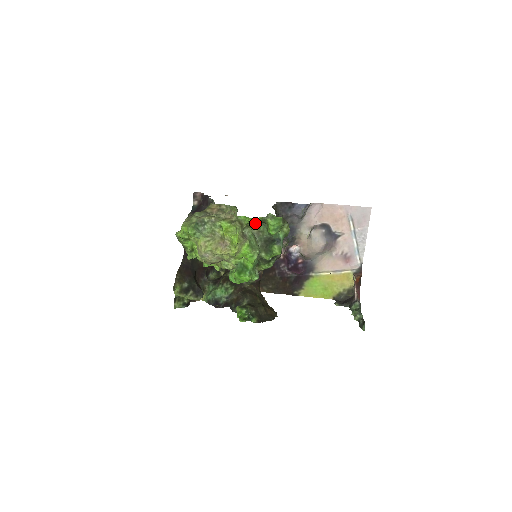
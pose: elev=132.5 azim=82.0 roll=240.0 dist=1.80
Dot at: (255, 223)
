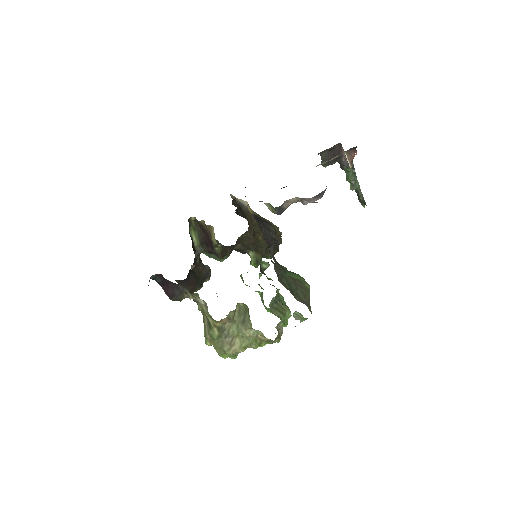
Dot at: occluded
